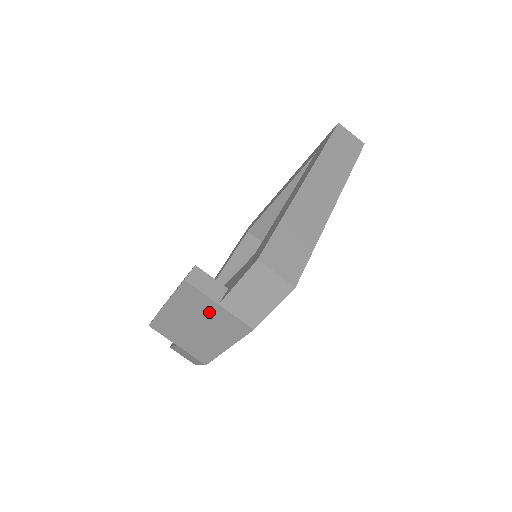
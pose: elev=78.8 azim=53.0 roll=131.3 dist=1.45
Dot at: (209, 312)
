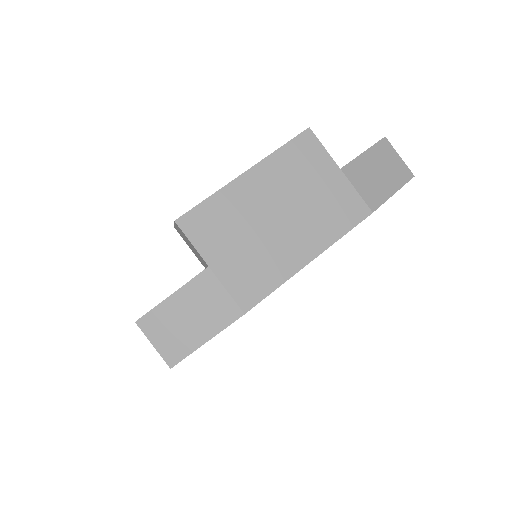
Dot at: (318, 183)
